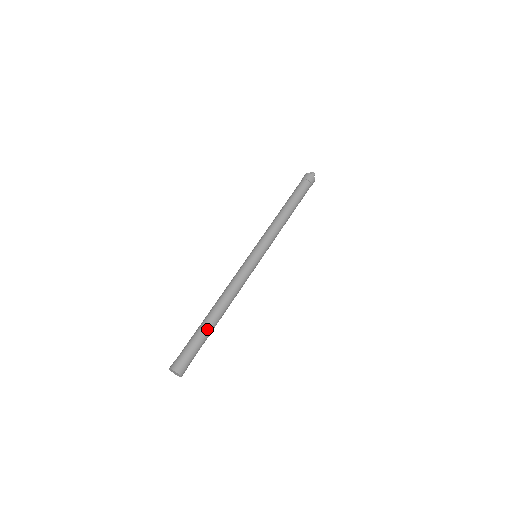
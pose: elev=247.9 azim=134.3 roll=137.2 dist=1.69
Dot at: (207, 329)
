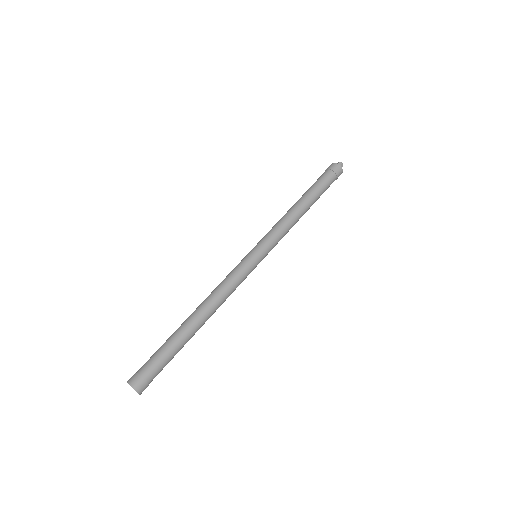
Dot at: (177, 336)
